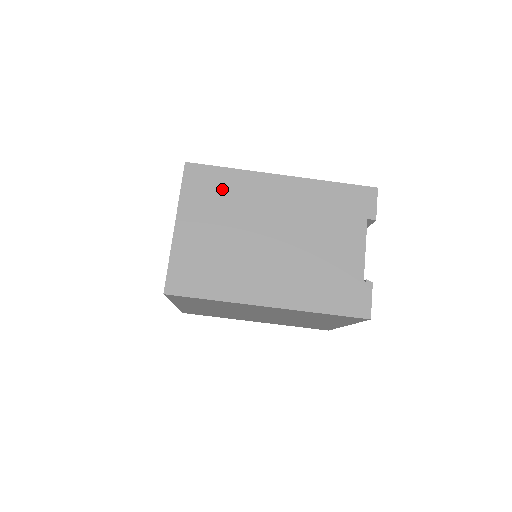
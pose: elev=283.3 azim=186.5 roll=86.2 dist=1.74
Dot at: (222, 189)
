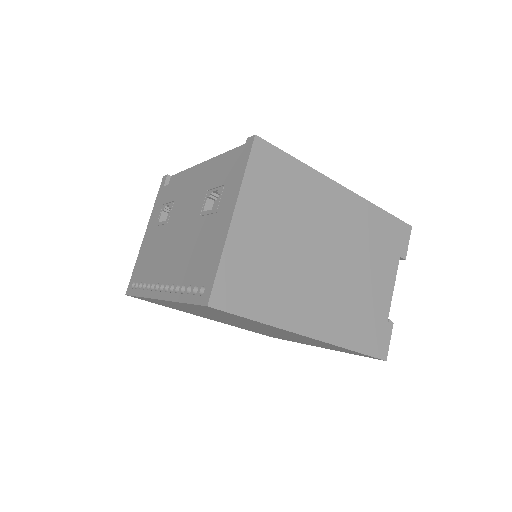
Dot at: (288, 184)
